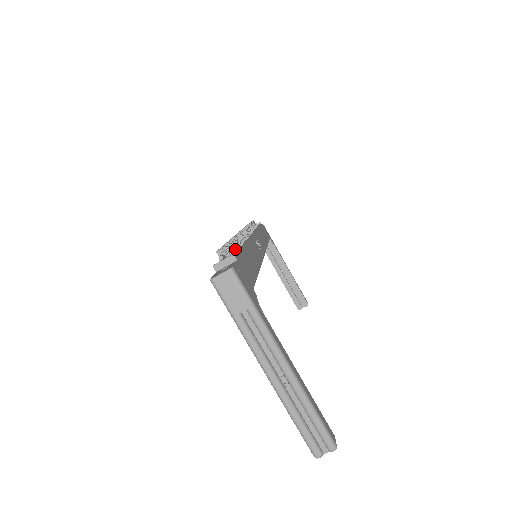
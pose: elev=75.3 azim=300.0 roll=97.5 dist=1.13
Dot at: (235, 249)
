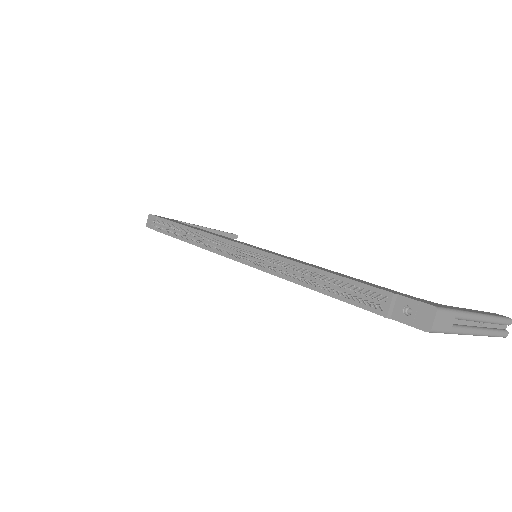
Dot at: (336, 282)
